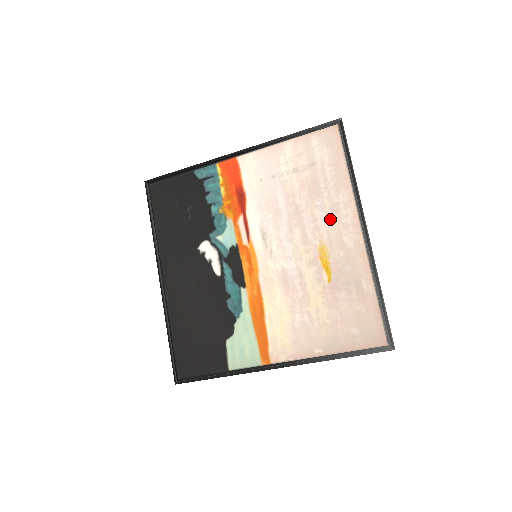
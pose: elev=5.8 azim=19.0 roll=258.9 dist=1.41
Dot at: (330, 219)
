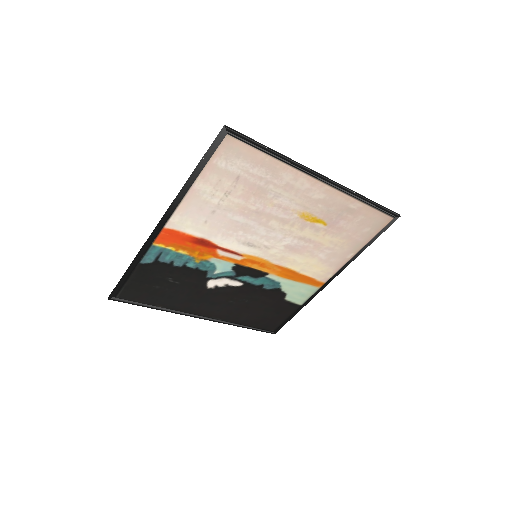
Dot at: (291, 197)
